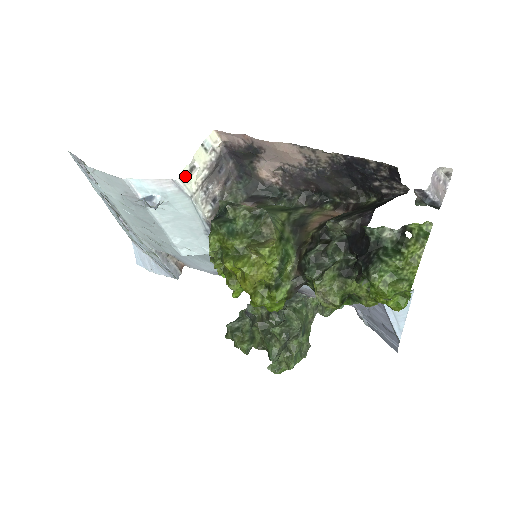
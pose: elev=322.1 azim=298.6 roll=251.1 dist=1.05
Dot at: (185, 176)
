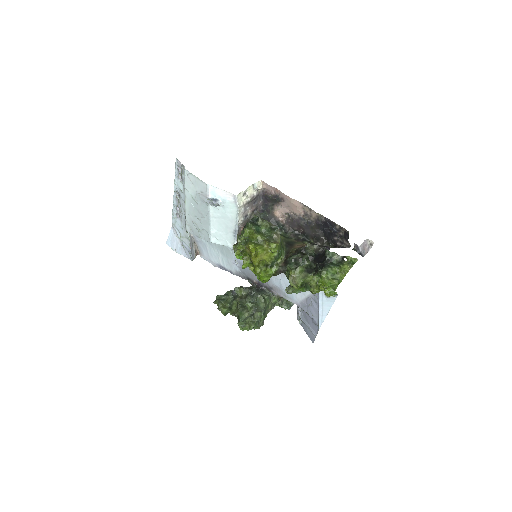
Dot at: (240, 196)
